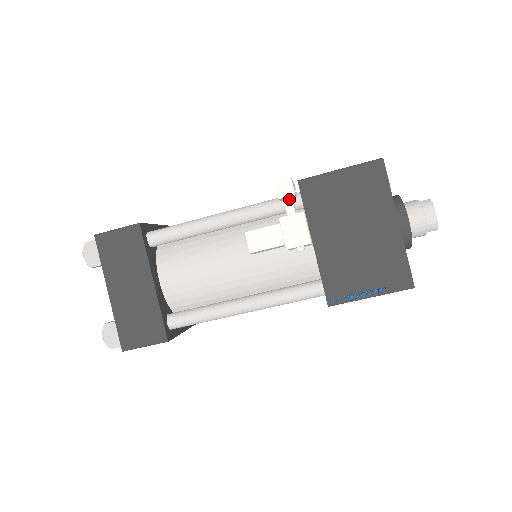
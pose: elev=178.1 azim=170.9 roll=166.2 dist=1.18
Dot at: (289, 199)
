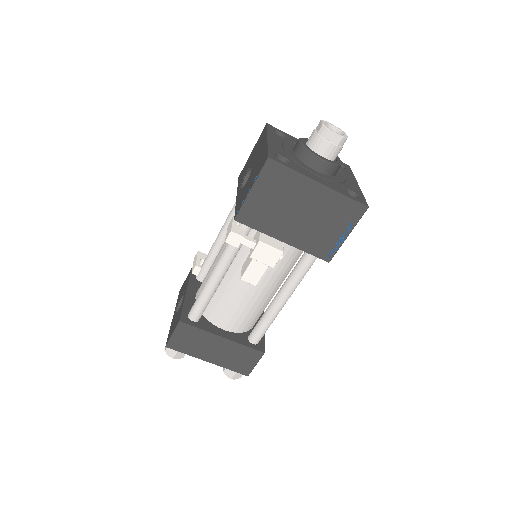
Dot at: (243, 241)
